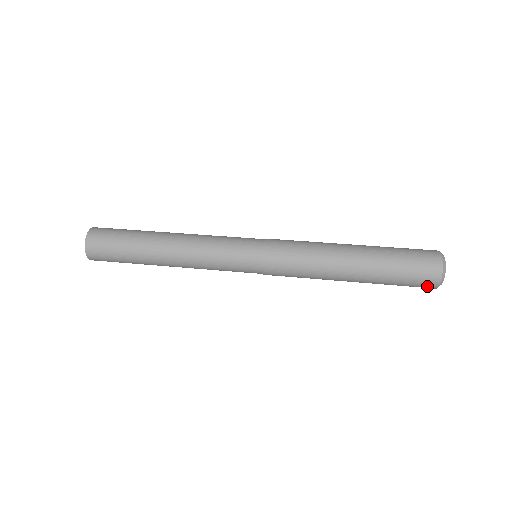
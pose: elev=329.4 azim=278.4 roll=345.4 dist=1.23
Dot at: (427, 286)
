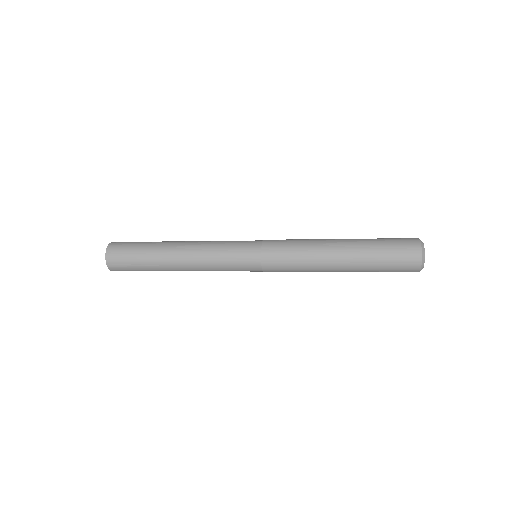
Dot at: (411, 262)
